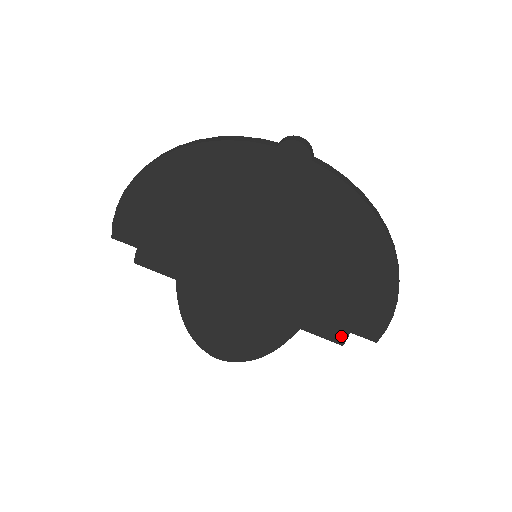
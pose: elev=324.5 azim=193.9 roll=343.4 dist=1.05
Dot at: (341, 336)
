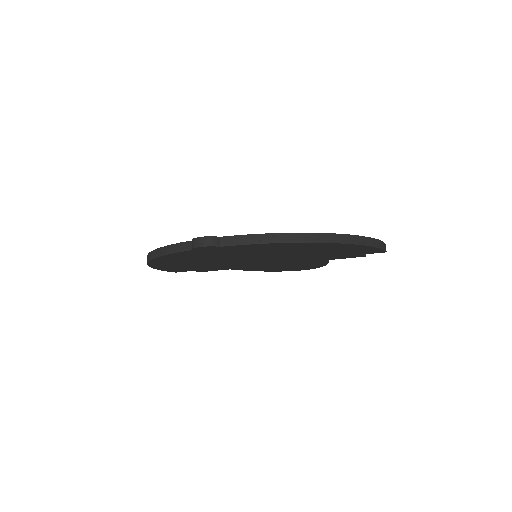
Dot at: (358, 256)
